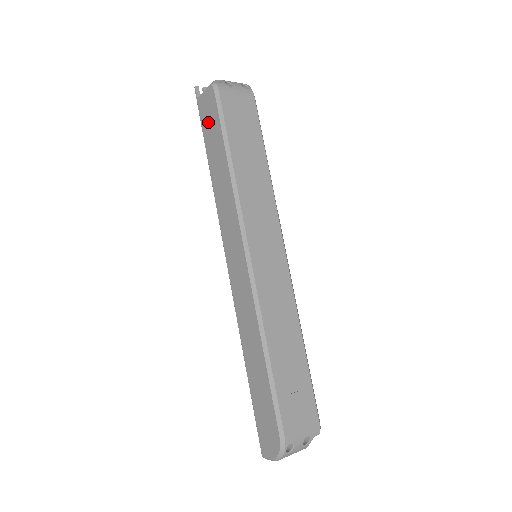
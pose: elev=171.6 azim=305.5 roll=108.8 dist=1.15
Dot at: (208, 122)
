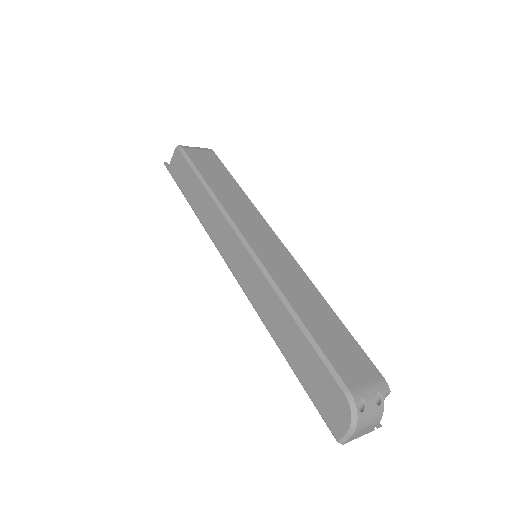
Dot at: (181, 175)
